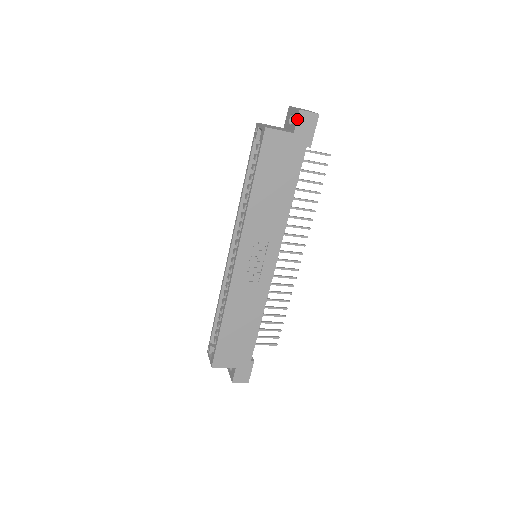
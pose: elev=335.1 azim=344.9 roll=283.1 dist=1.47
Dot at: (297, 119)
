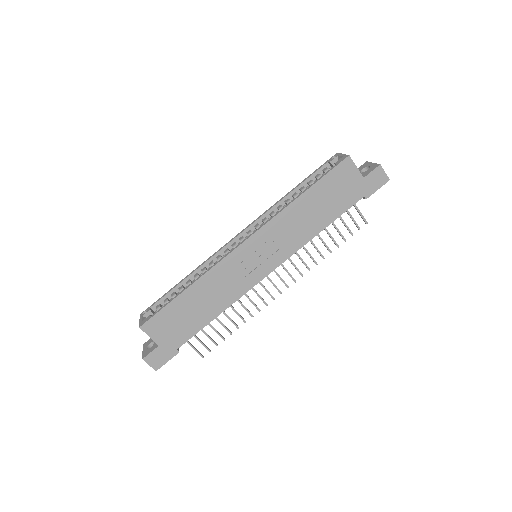
Dot at: (373, 170)
